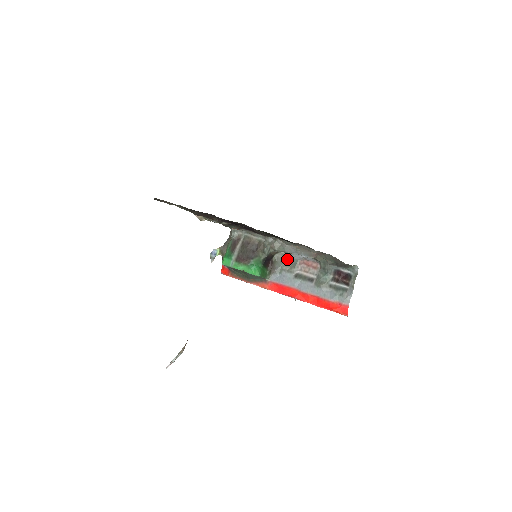
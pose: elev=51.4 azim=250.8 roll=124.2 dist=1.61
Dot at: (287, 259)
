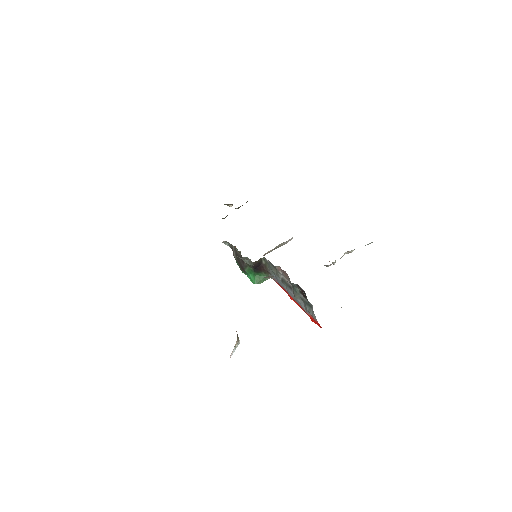
Dot at: (270, 264)
